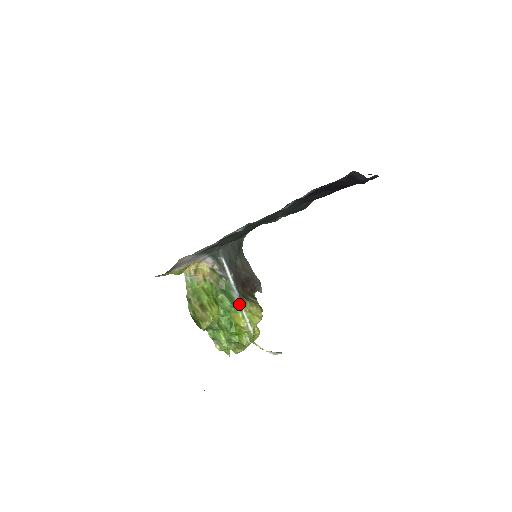
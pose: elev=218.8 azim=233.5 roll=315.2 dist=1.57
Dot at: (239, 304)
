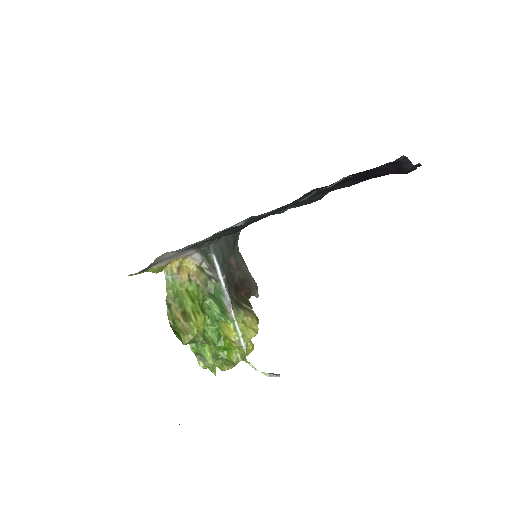
Dot at: (231, 313)
